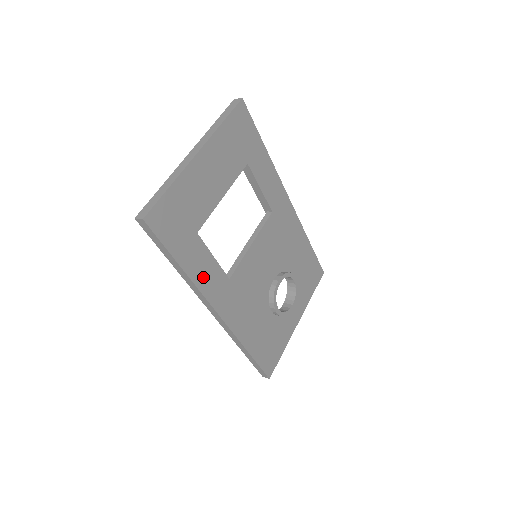
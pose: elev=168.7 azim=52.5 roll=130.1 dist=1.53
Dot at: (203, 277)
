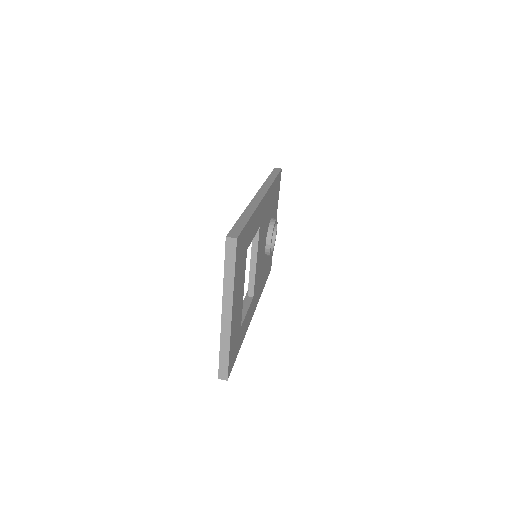
Dot at: (246, 325)
